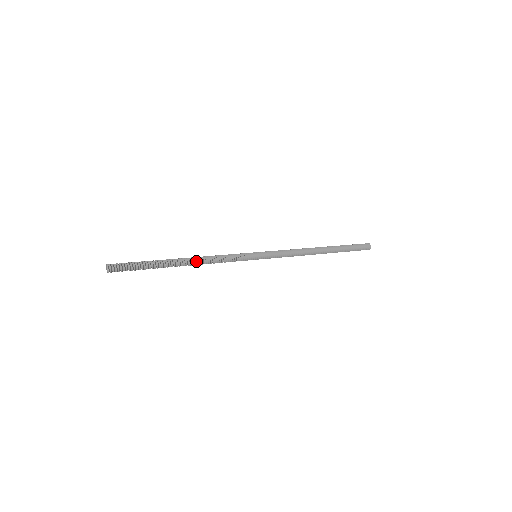
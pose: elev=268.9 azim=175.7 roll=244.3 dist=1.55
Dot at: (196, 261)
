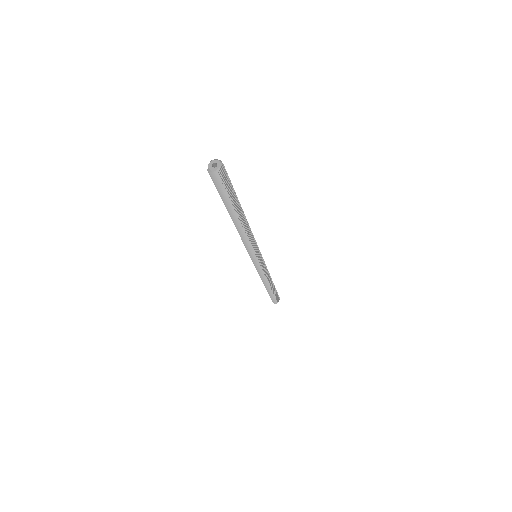
Dot at: occluded
